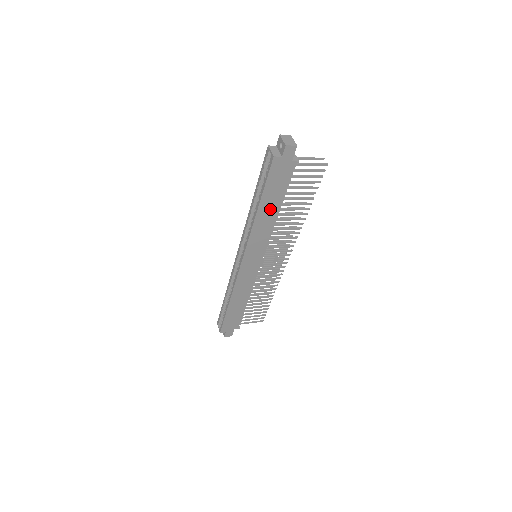
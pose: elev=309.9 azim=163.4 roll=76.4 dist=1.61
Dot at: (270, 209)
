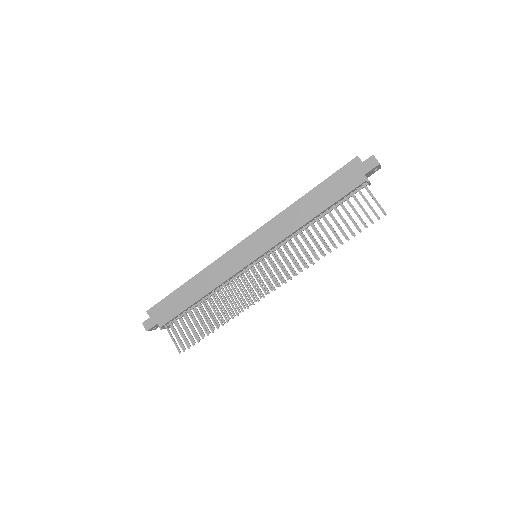
Dot at: (312, 206)
